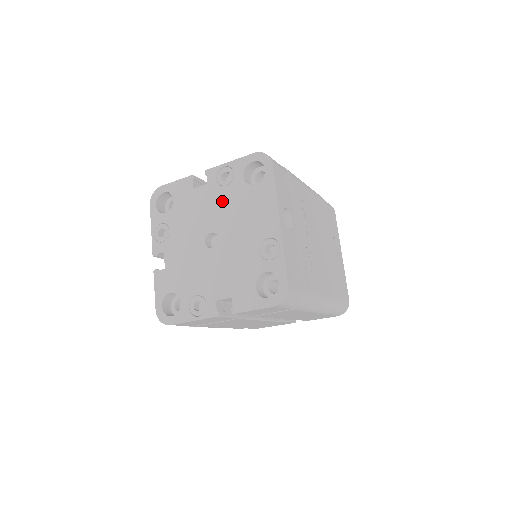
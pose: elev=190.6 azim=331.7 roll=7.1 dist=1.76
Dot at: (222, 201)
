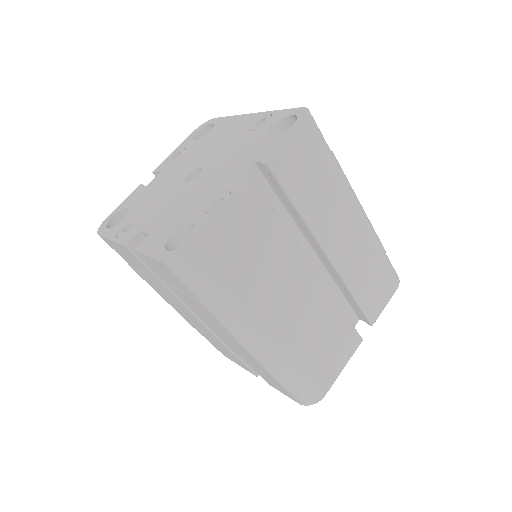
Dot at: (185, 160)
